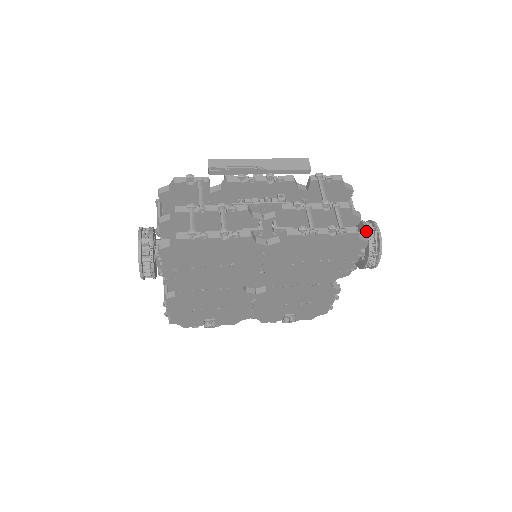
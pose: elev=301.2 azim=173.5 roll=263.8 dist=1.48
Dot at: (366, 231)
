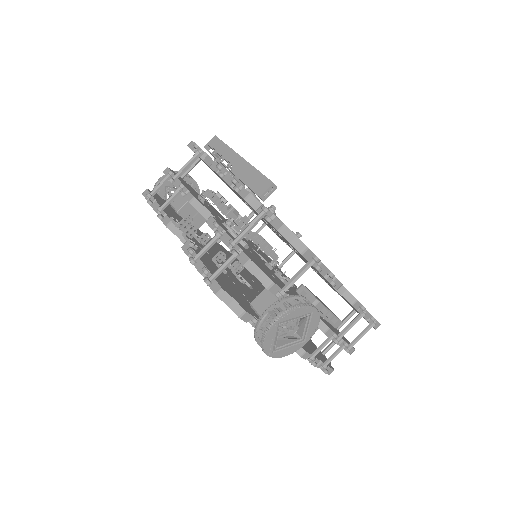
Dot at: (268, 308)
